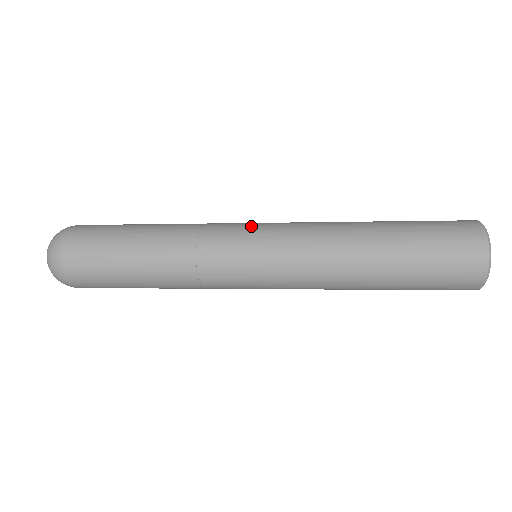
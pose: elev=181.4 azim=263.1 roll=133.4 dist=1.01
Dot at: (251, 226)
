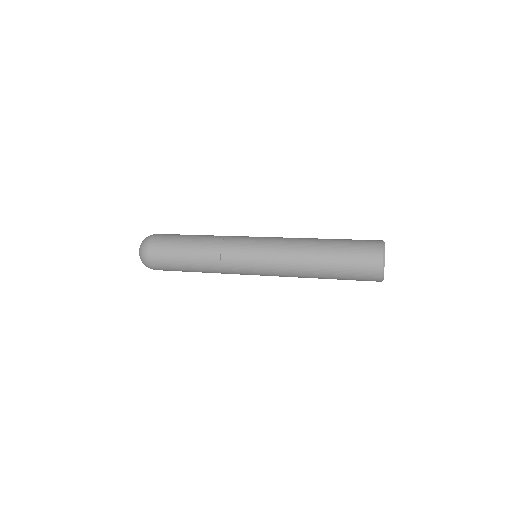
Dot at: (252, 240)
